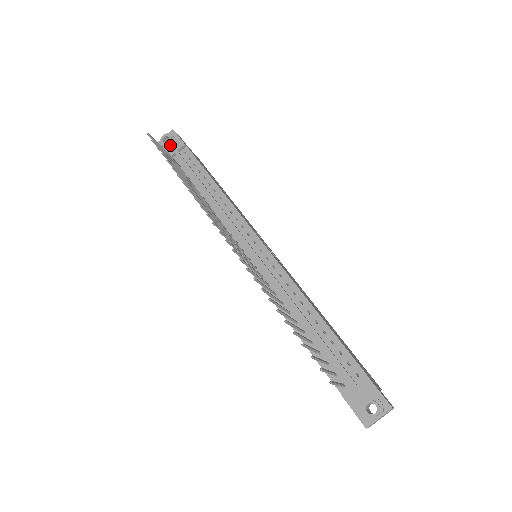
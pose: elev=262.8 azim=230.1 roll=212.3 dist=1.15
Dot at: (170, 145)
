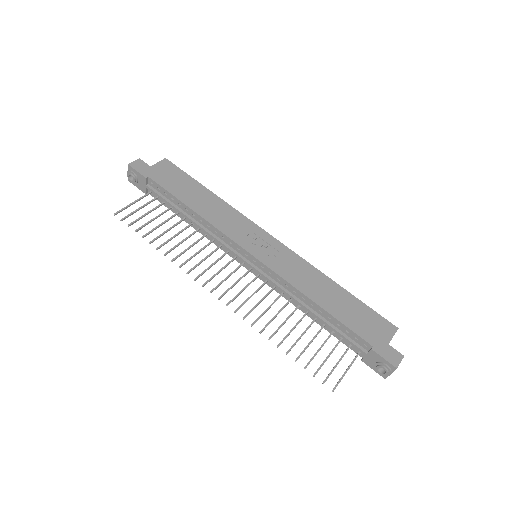
Dot at: (137, 181)
